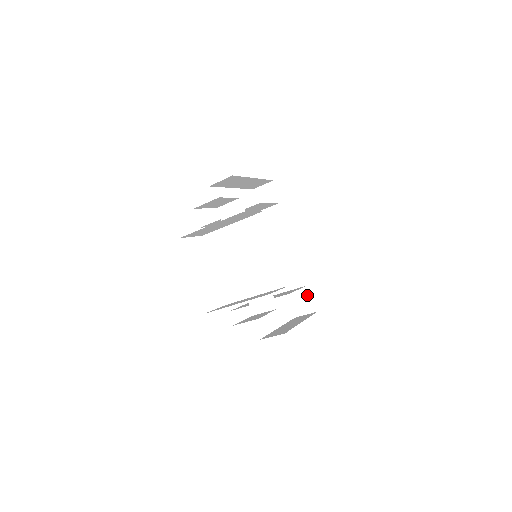
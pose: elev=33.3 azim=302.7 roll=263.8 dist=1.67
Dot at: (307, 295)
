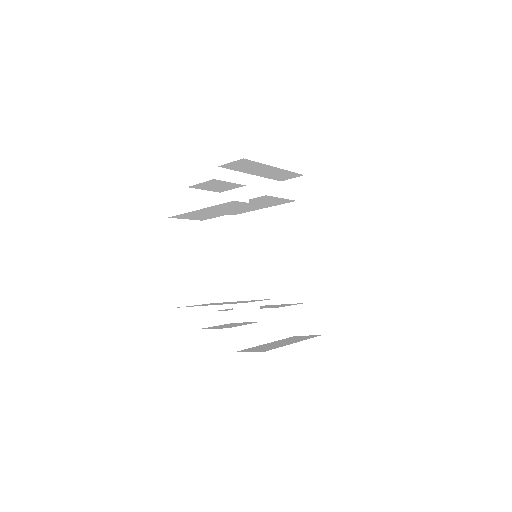
Dot at: (314, 313)
